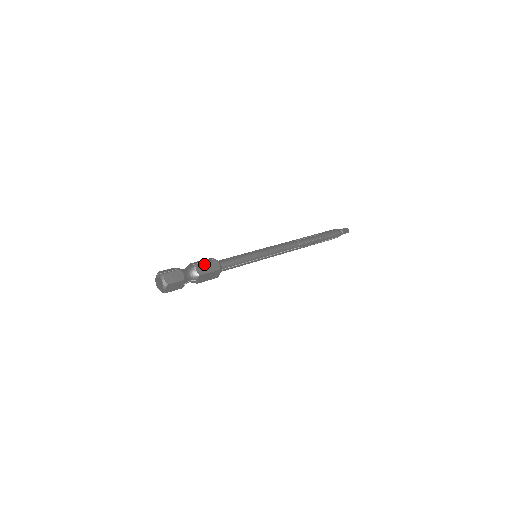
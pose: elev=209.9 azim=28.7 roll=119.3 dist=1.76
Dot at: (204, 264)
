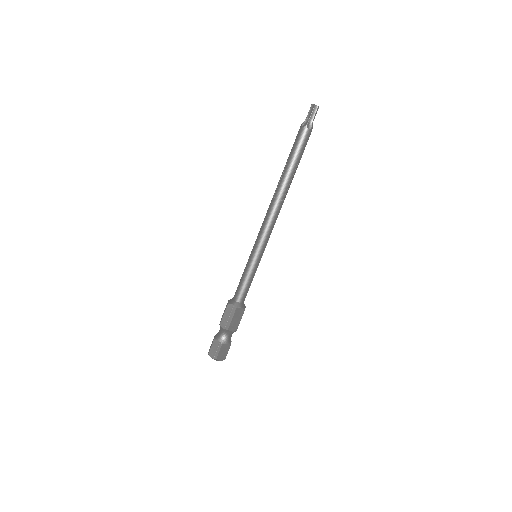
Dot at: (232, 322)
